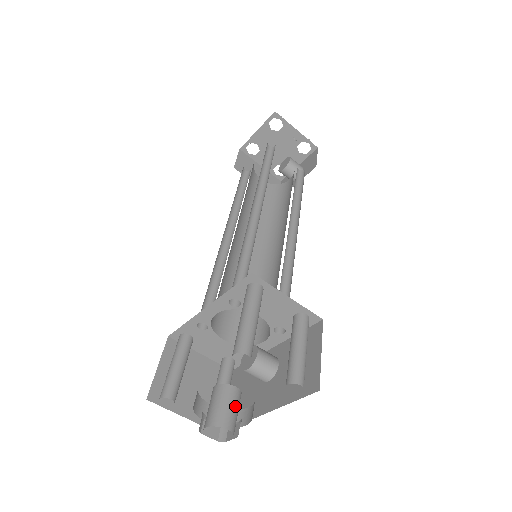
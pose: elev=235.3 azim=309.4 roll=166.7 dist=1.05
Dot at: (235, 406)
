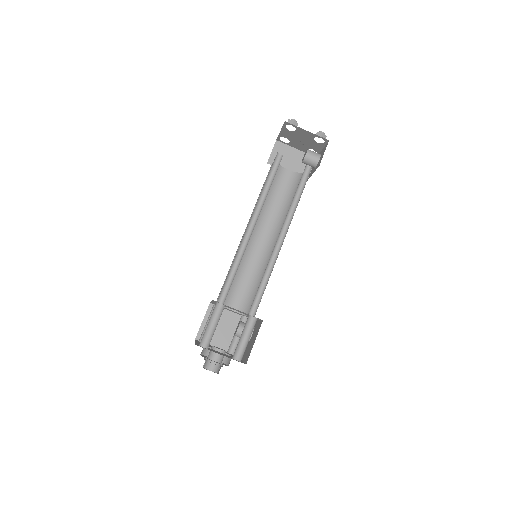
Dot at: (218, 359)
